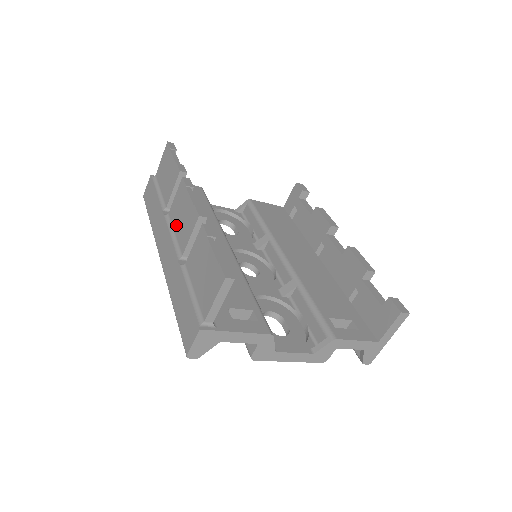
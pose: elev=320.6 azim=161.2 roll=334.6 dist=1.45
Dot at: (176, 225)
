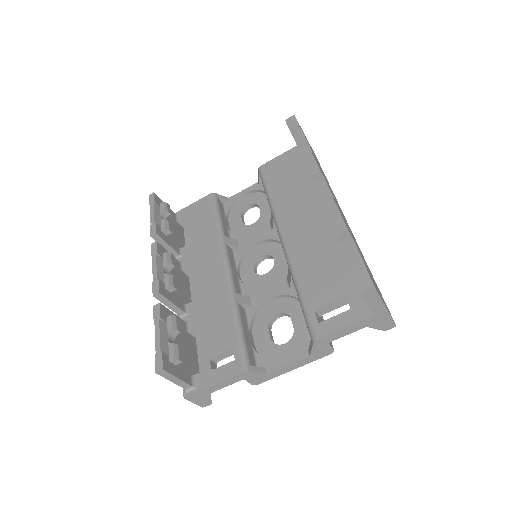
Dot at: occluded
